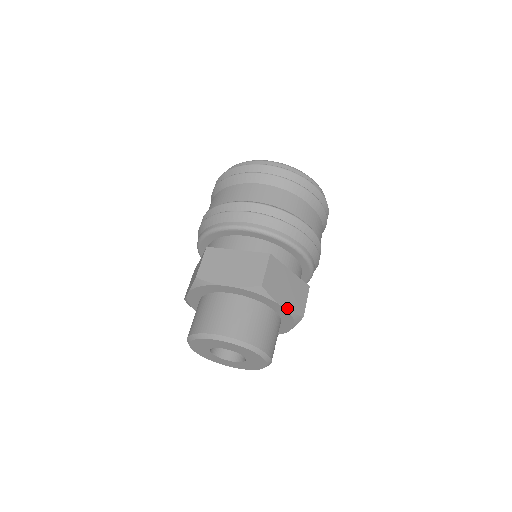
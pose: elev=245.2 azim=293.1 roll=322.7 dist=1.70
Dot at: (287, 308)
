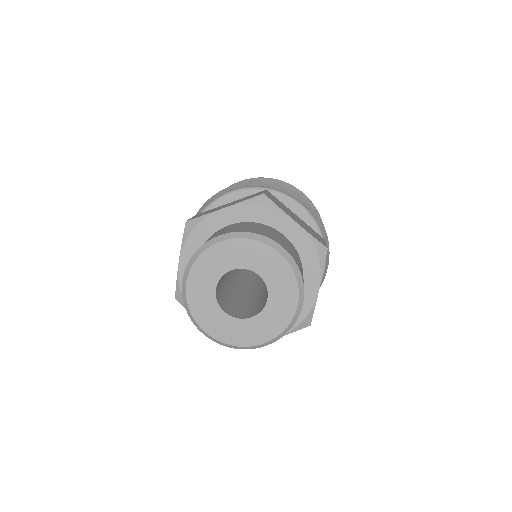
Dot at: (302, 227)
